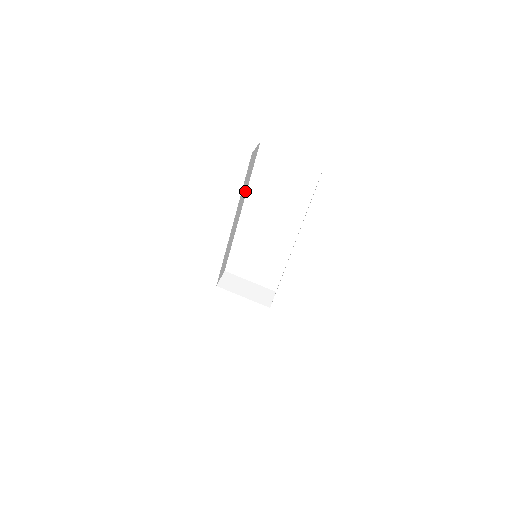
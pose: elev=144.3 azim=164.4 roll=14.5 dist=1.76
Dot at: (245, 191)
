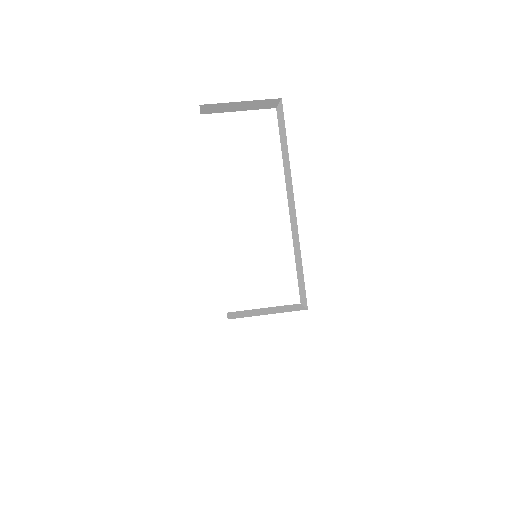
Dot at: occluded
